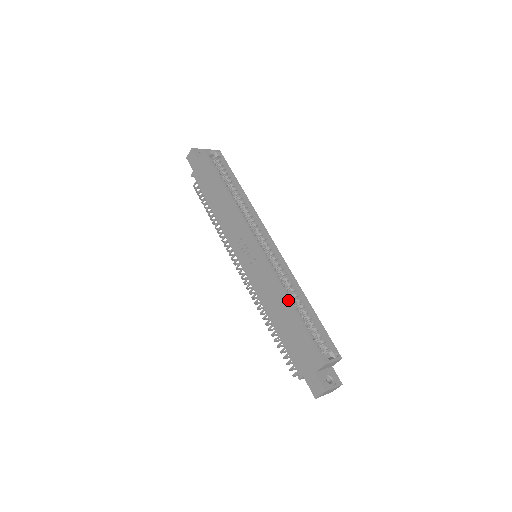
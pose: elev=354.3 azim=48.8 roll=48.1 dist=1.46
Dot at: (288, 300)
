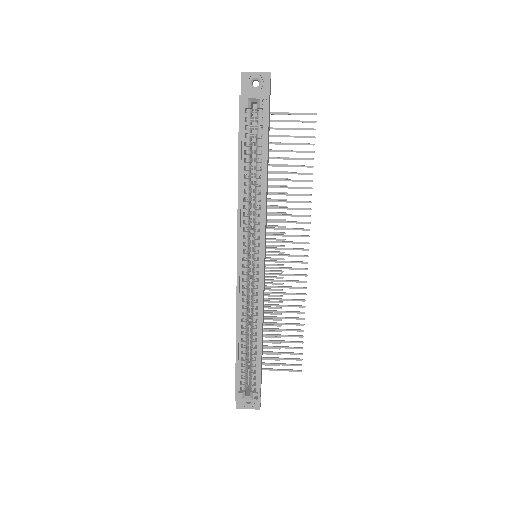
Dot at: (236, 335)
